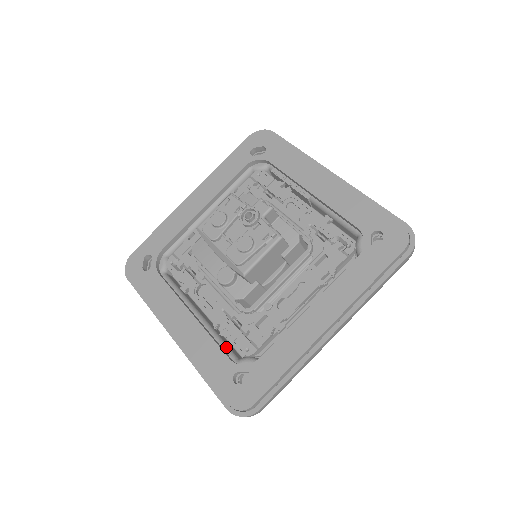
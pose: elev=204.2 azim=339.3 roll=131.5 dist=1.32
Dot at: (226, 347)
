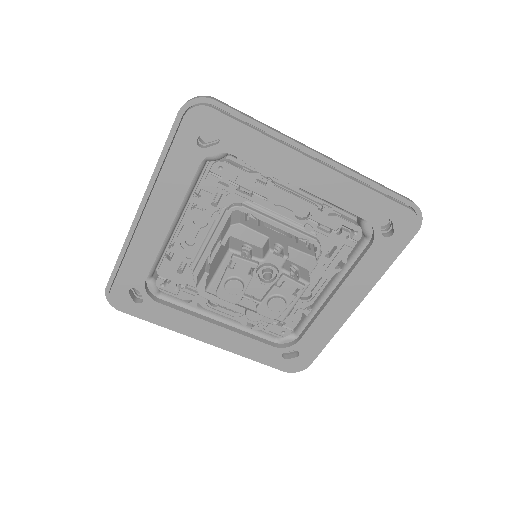
Dot at: (262, 334)
